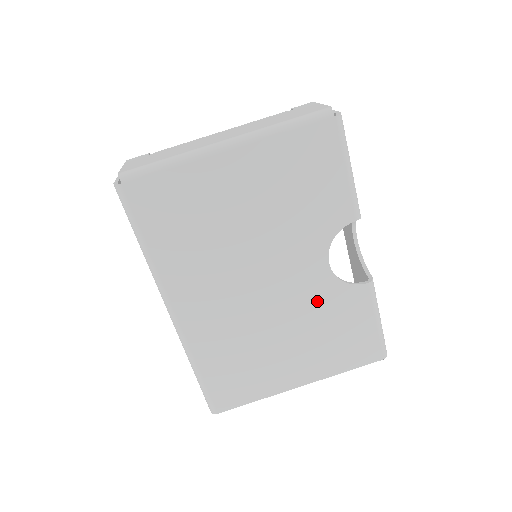
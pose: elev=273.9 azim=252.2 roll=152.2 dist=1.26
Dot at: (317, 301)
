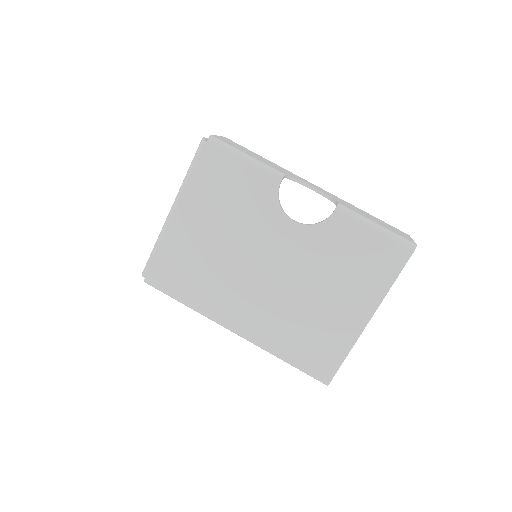
Dot at: (313, 251)
